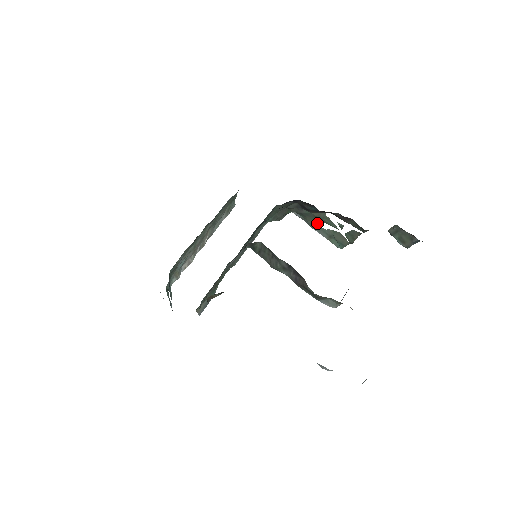
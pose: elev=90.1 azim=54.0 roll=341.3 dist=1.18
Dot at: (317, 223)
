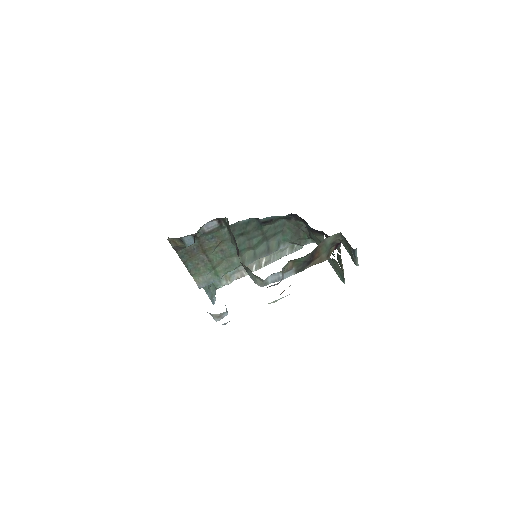
Dot at: occluded
